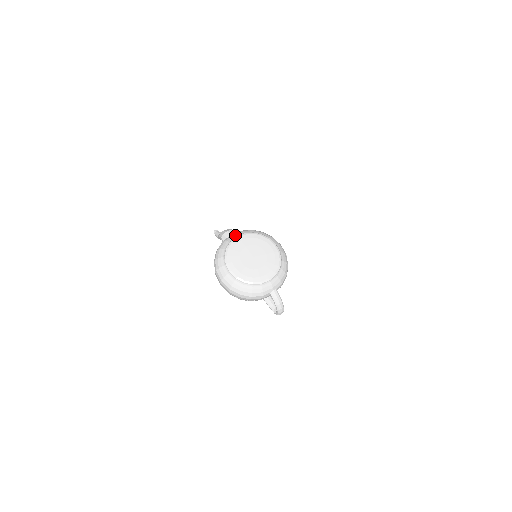
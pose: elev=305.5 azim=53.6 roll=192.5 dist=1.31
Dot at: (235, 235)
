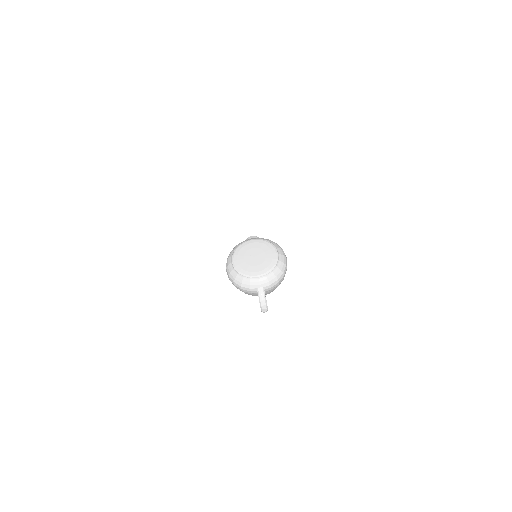
Dot at: (252, 238)
